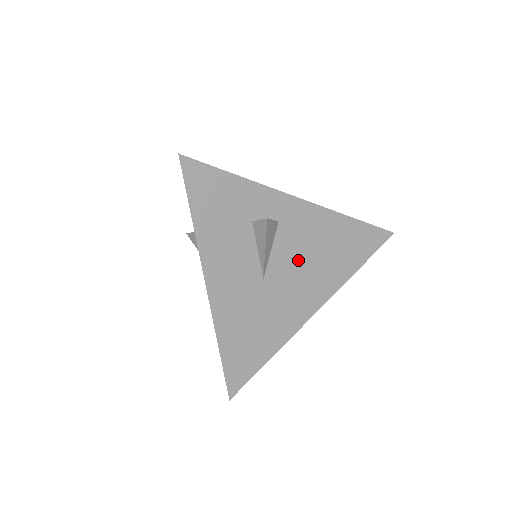
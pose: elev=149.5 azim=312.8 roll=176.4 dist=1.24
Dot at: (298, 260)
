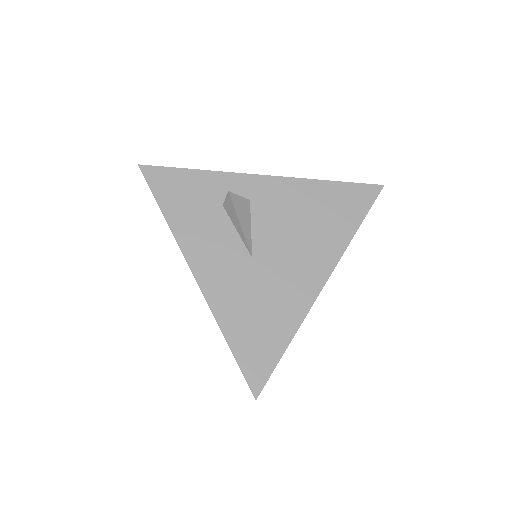
Dot at: (284, 232)
